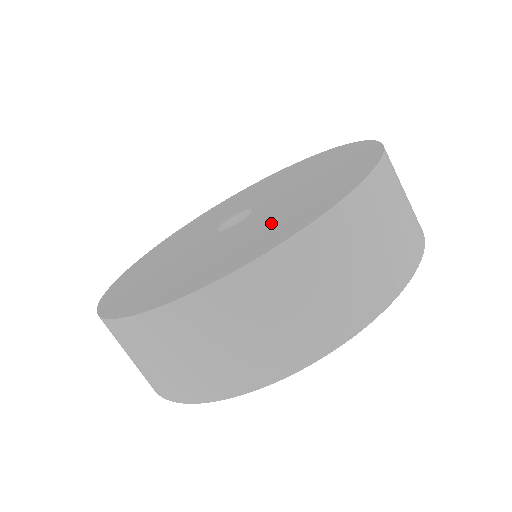
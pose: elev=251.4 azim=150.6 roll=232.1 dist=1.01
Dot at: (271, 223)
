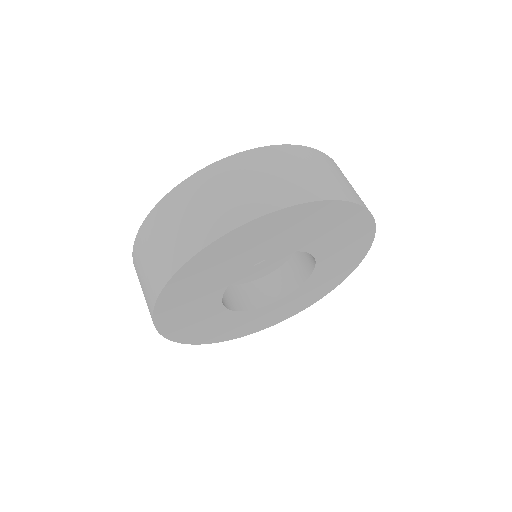
Dot at: occluded
